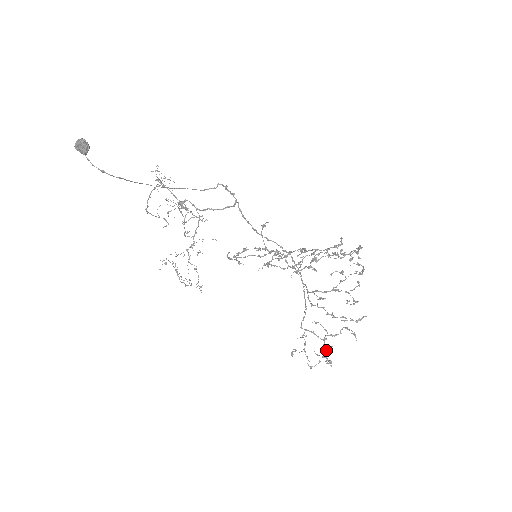
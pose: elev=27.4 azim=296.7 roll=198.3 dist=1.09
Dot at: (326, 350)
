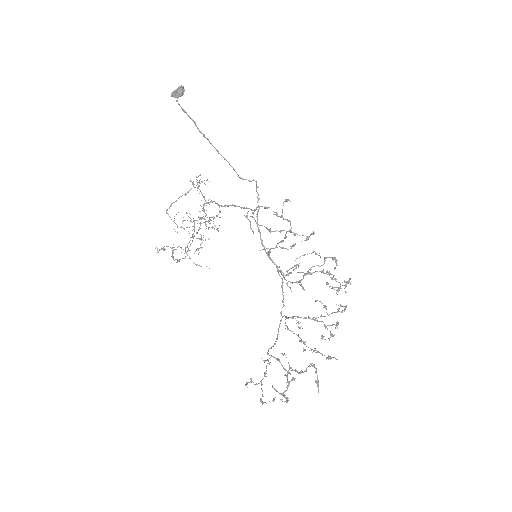
Dot at: (287, 382)
